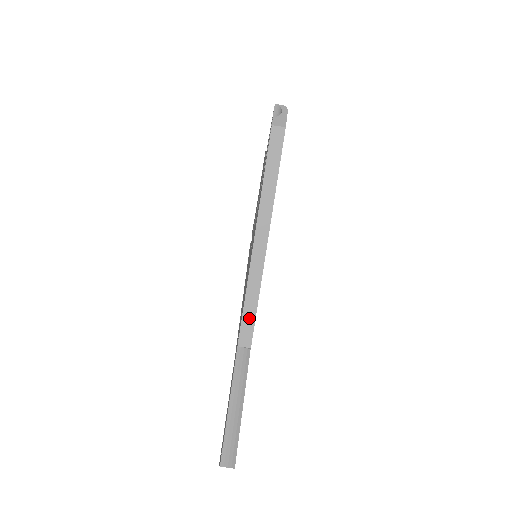
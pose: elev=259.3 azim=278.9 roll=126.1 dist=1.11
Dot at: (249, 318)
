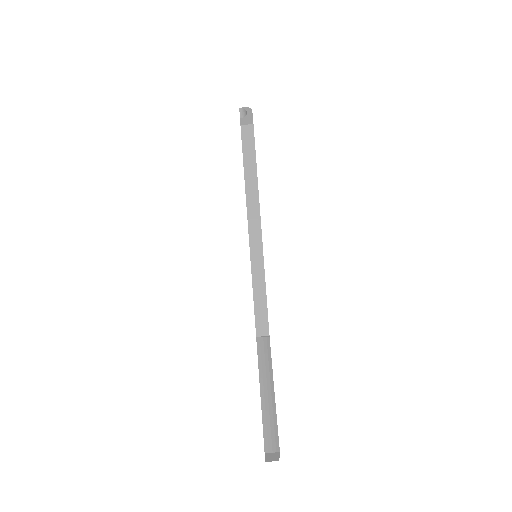
Dot at: (261, 307)
